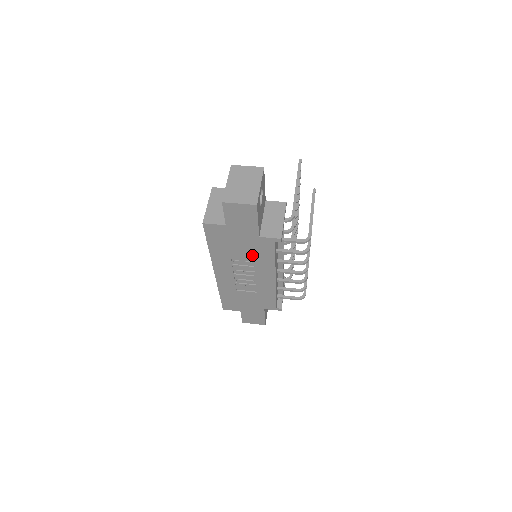
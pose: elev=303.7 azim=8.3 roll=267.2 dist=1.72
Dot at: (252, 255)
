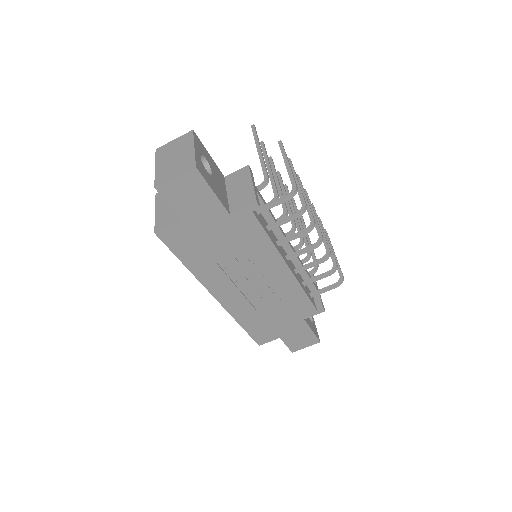
Dot at: (240, 248)
